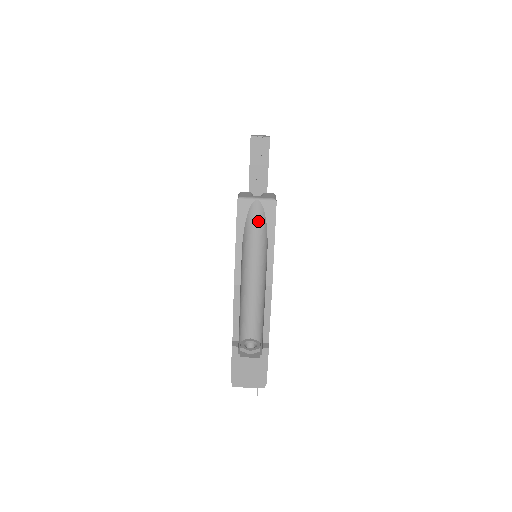
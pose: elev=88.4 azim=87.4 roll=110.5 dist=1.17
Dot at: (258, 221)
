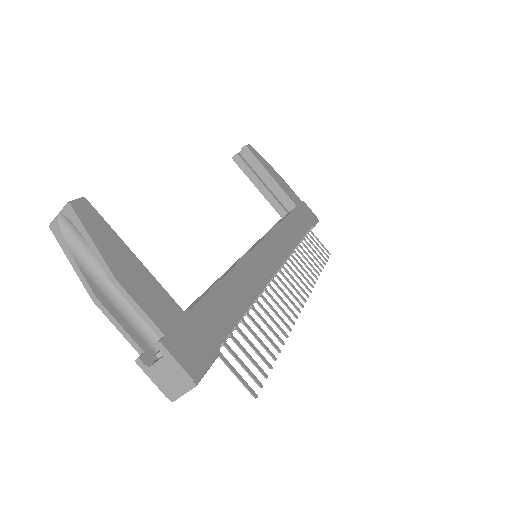
Dot at: (75, 231)
